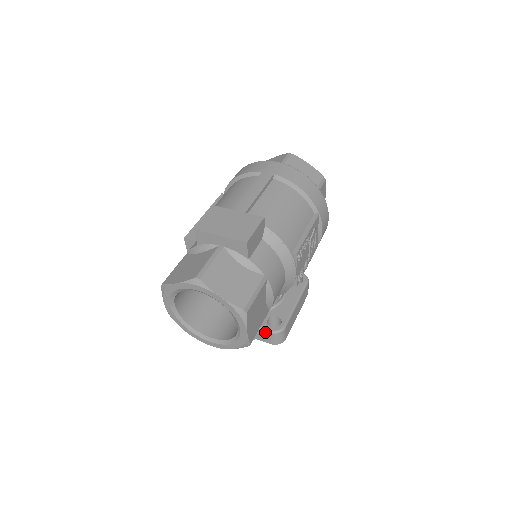
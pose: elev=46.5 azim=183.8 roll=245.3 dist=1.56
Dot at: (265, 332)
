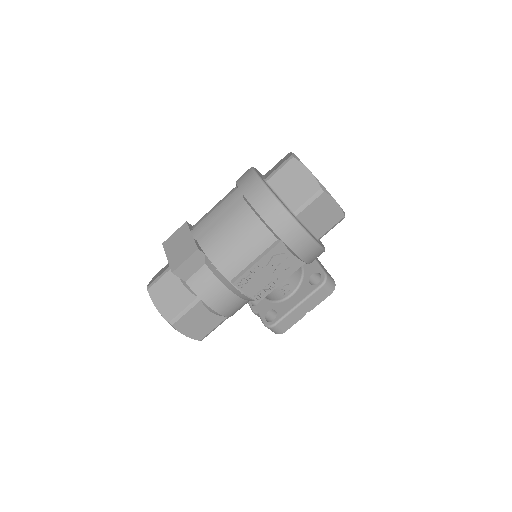
Dot at: (262, 321)
